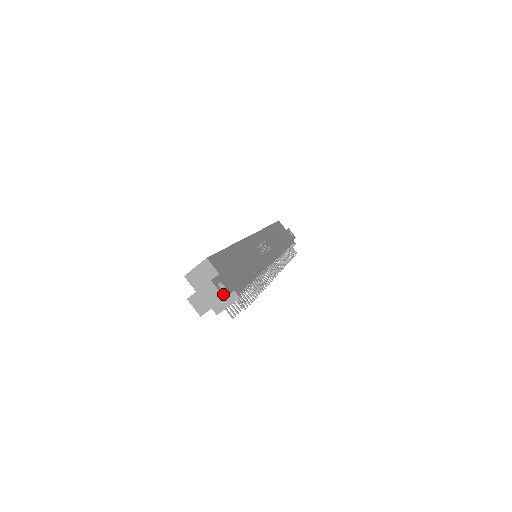
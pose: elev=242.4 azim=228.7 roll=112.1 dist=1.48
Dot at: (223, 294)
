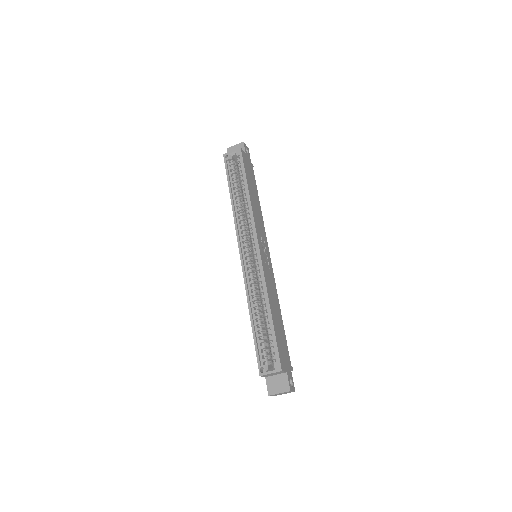
Dot at: (294, 389)
